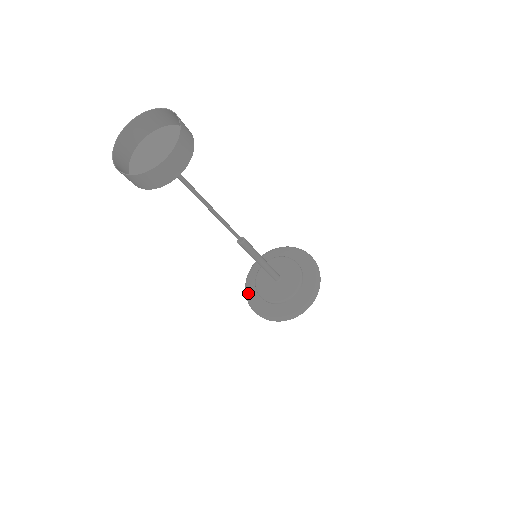
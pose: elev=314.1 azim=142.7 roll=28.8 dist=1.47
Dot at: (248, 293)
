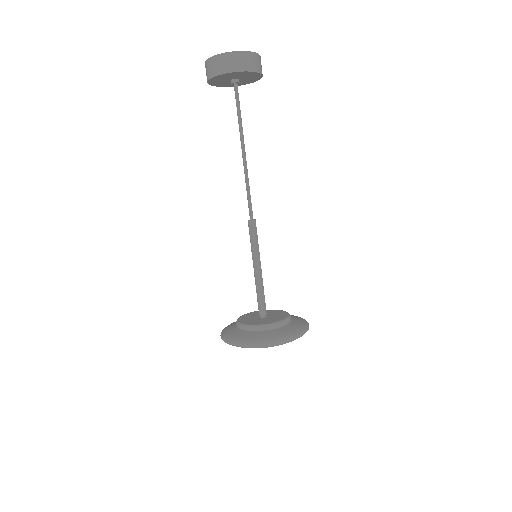
Dot at: (231, 323)
